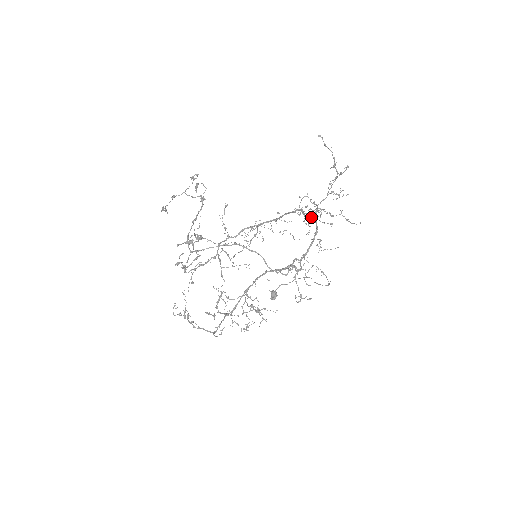
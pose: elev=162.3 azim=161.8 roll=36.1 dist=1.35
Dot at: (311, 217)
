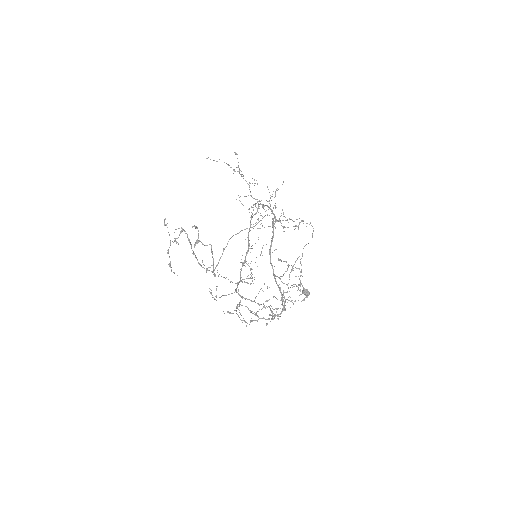
Dot at: (258, 208)
